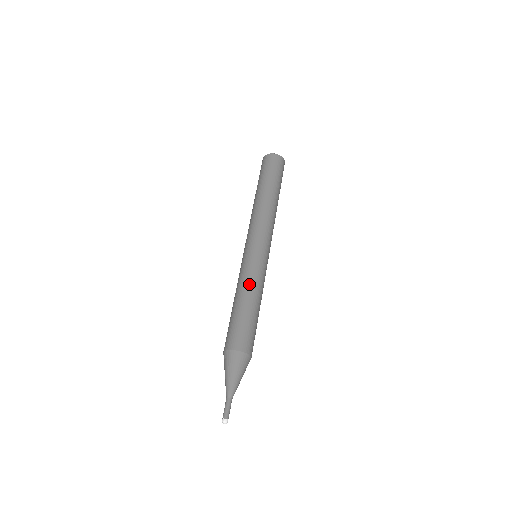
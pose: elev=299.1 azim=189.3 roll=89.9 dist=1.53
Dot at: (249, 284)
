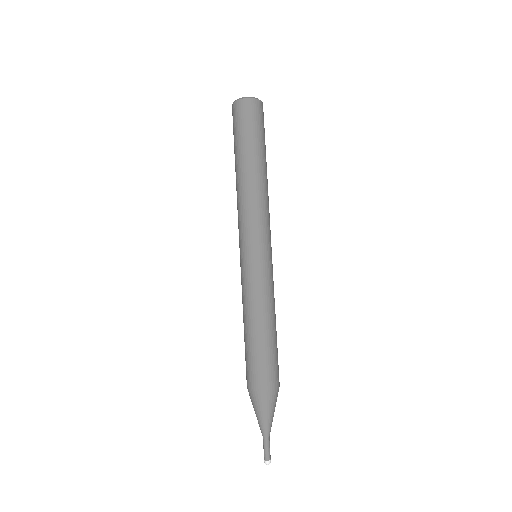
Dot at: (268, 303)
